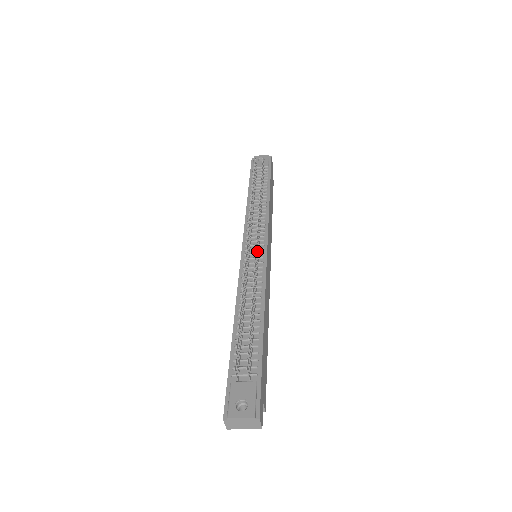
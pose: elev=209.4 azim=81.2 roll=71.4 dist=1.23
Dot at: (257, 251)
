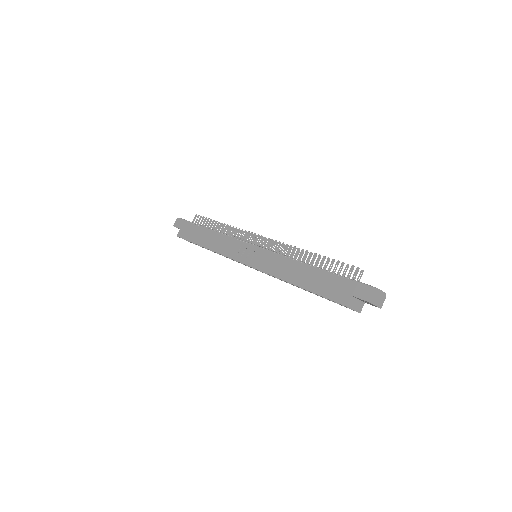
Dot at: occluded
